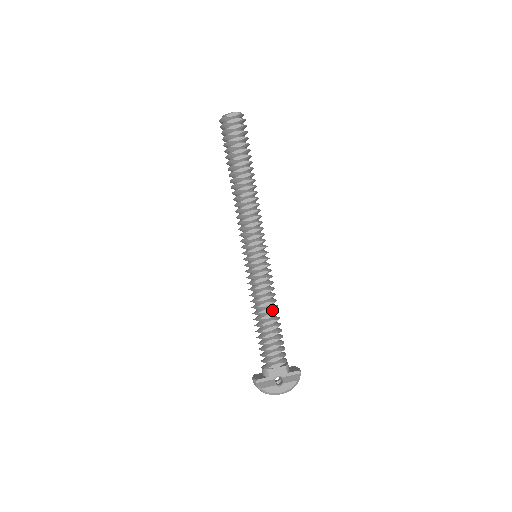
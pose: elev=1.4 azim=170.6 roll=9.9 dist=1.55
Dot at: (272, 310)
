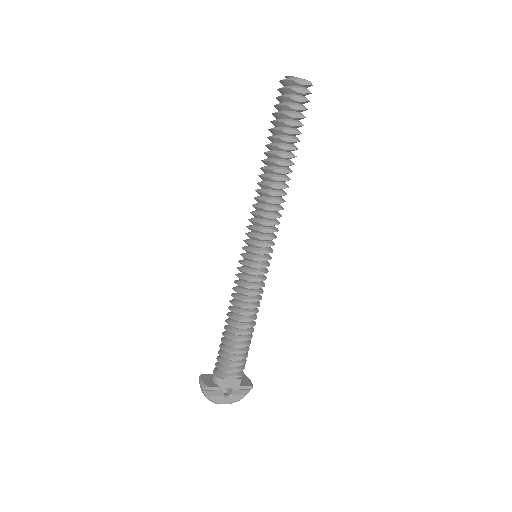
Dot at: (251, 321)
